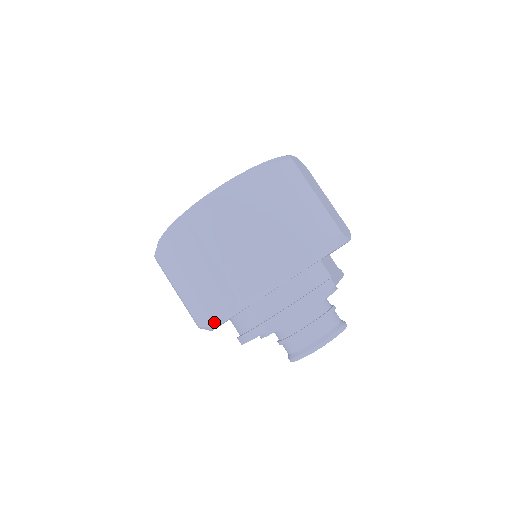
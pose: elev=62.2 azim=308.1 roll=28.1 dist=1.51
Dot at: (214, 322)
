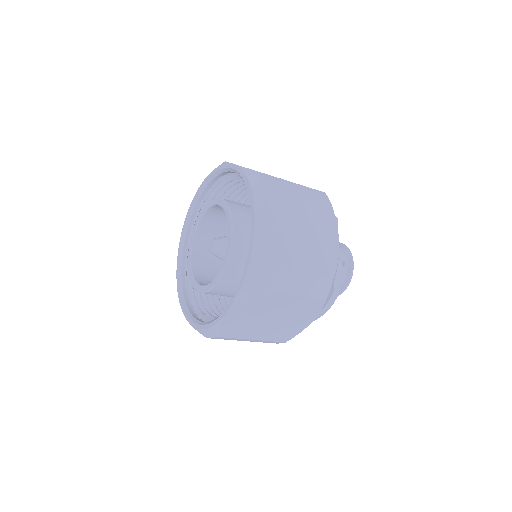
Dot at: occluded
